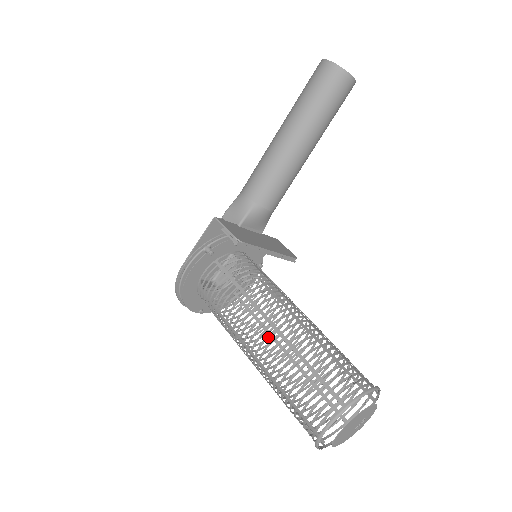
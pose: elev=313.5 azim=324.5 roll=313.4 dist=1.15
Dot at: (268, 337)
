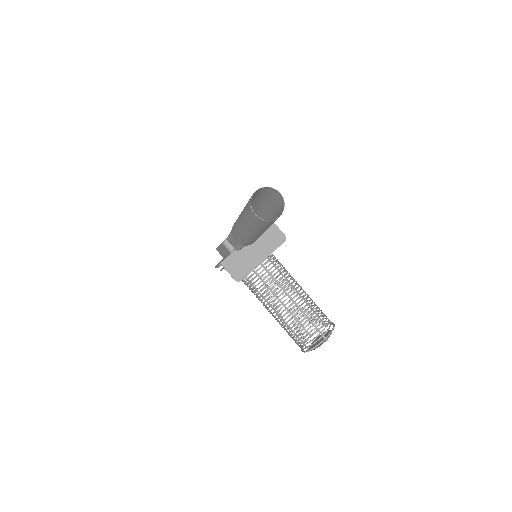
Dot at: occluded
